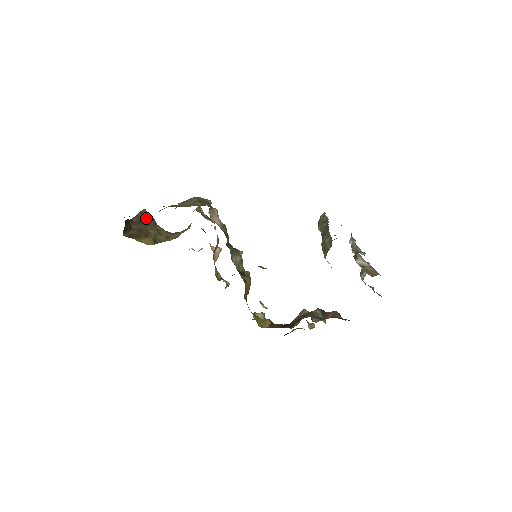
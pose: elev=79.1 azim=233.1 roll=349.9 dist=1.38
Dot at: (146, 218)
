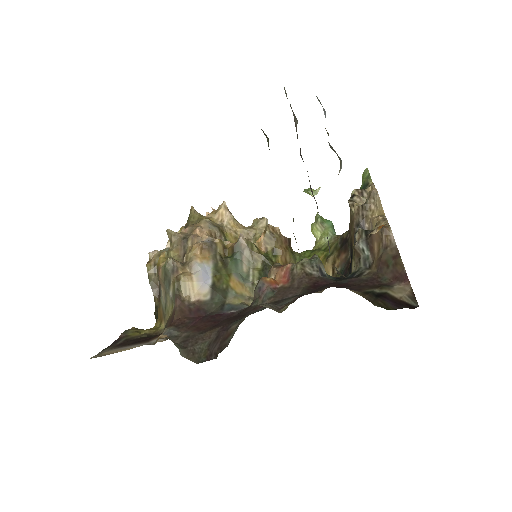
Dot at: occluded
